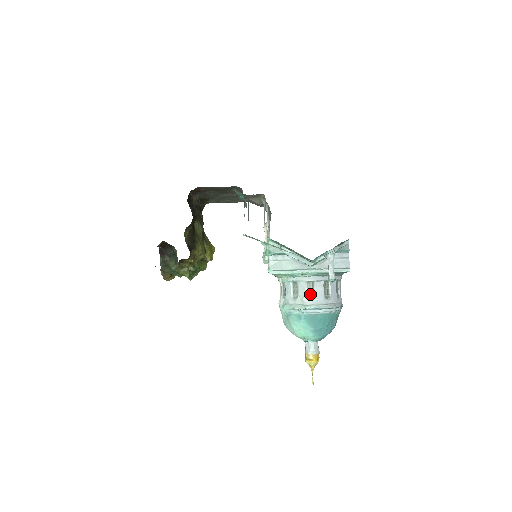
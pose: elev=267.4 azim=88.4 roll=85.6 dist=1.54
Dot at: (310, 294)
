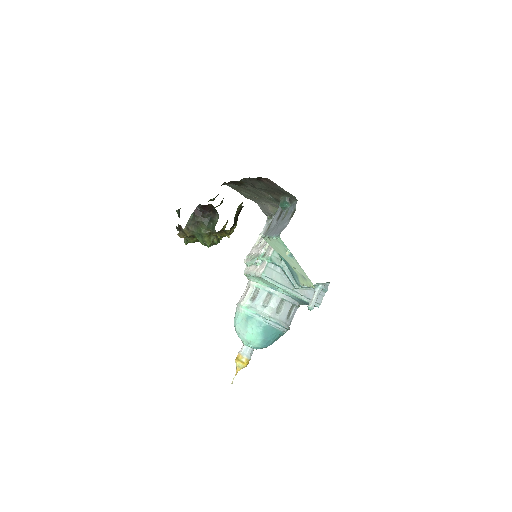
Dot at: (278, 309)
